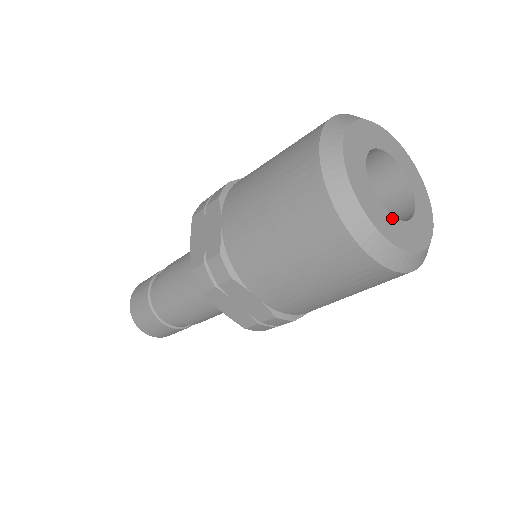
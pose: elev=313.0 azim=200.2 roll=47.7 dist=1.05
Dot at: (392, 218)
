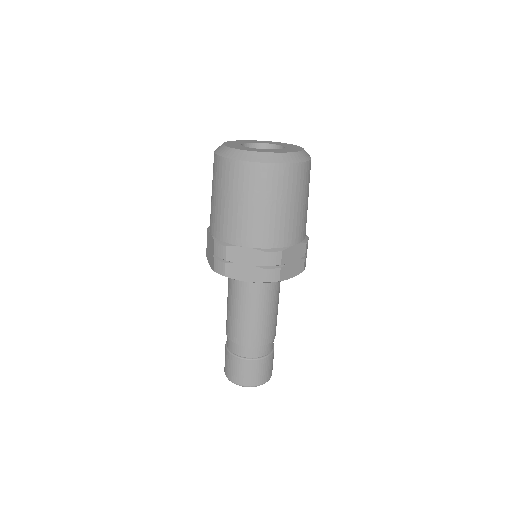
Dot at: (243, 146)
